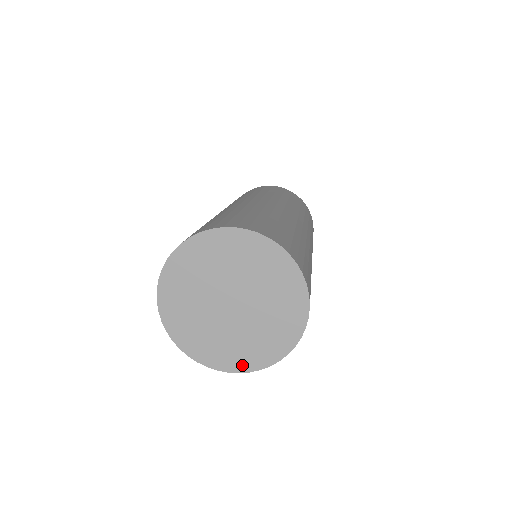
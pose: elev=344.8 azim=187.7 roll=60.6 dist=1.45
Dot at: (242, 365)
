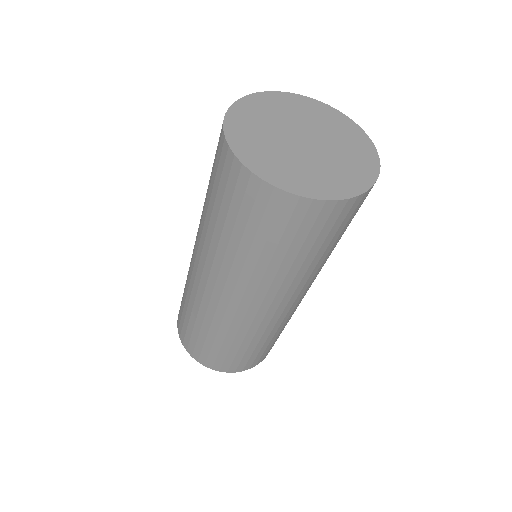
Dot at: (361, 183)
